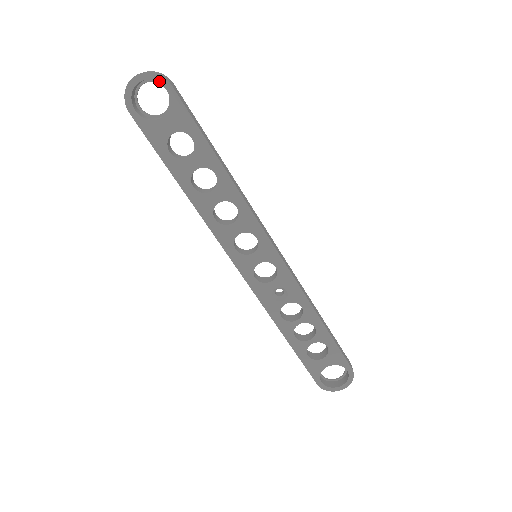
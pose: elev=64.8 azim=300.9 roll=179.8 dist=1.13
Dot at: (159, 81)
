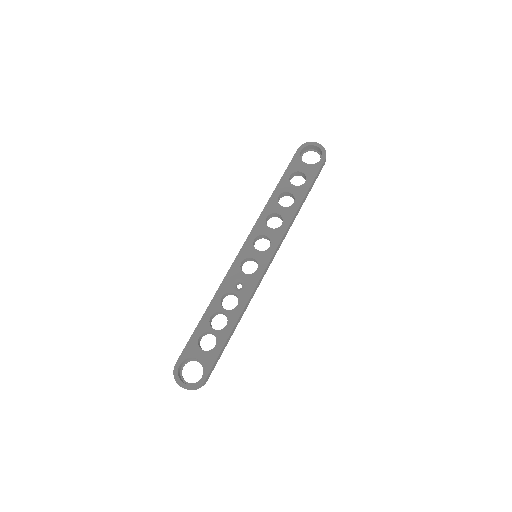
Dot at: (323, 154)
